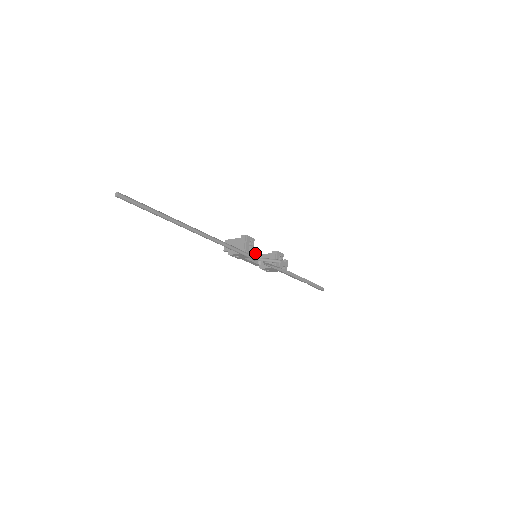
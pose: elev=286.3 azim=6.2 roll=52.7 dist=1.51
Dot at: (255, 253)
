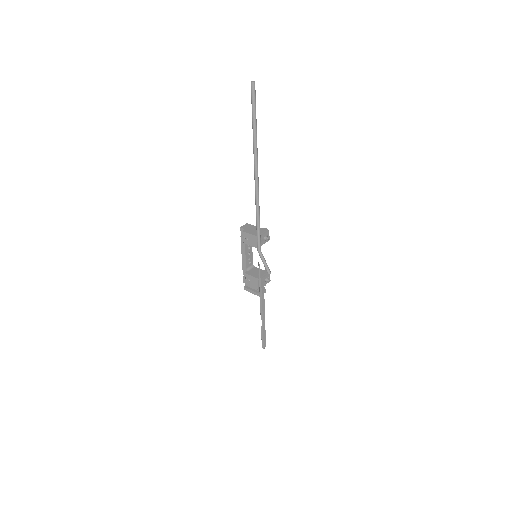
Dot at: (252, 260)
